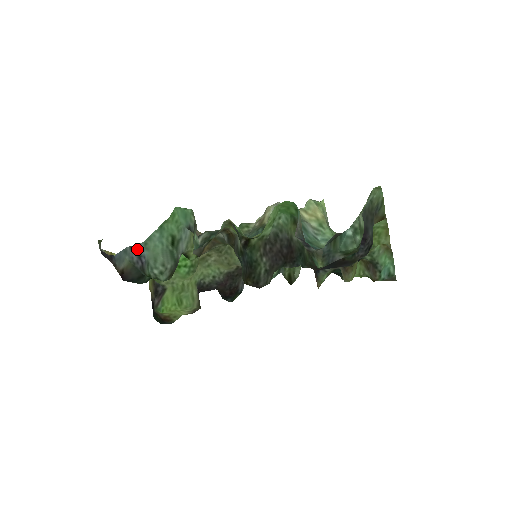
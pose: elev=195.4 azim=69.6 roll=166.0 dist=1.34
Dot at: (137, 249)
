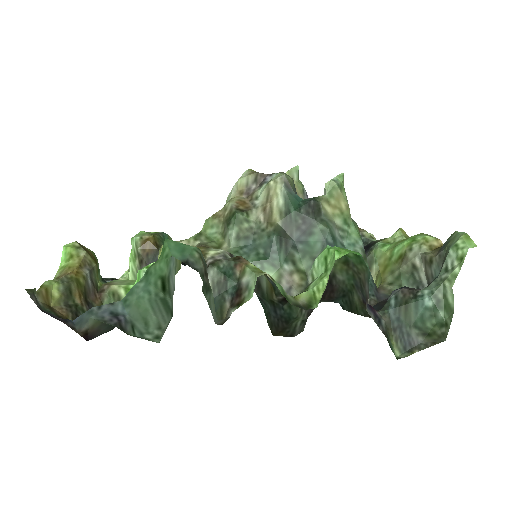
Dot at: (111, 308)
